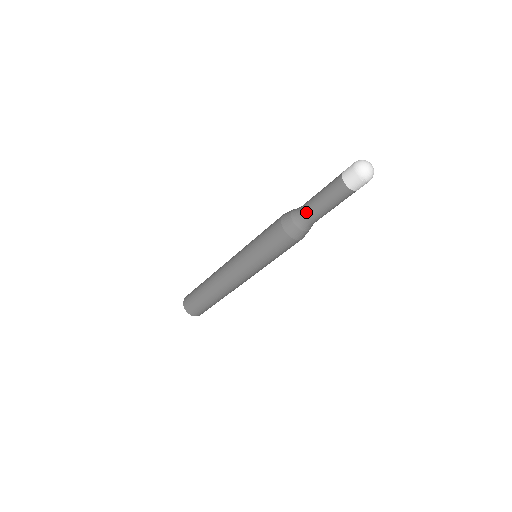
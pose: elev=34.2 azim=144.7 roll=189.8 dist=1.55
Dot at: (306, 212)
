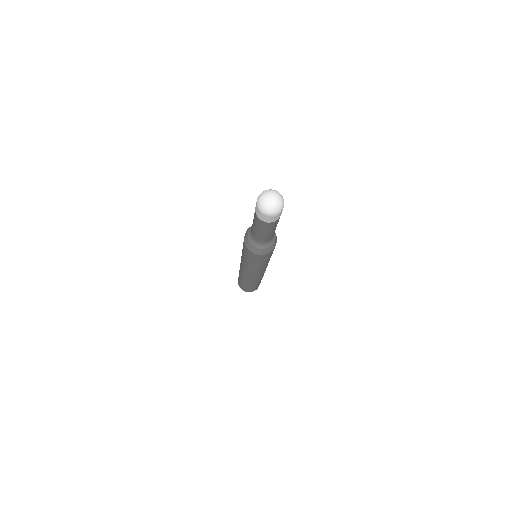
Dot at: (252, 233)
